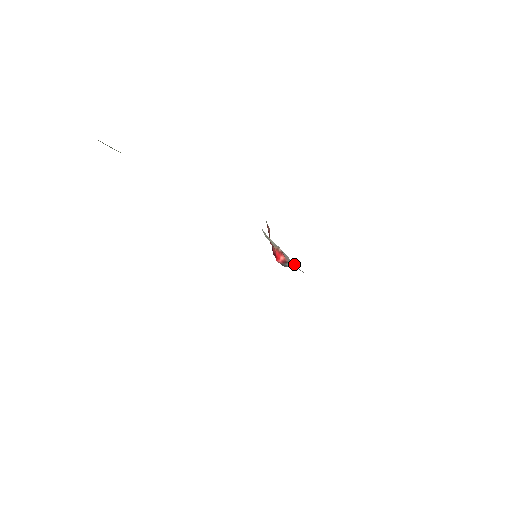
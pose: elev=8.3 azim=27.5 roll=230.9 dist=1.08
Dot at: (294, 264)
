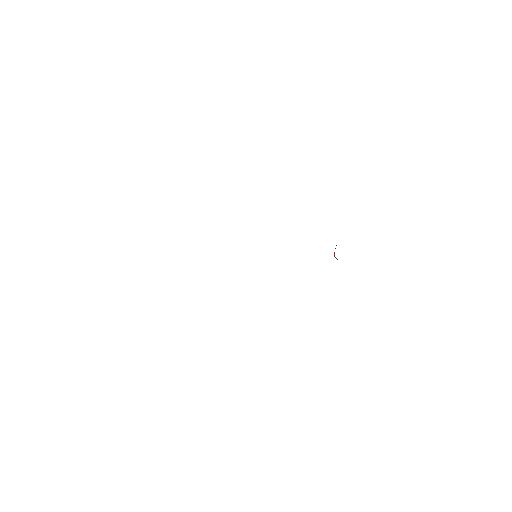
Dot at: occluded
